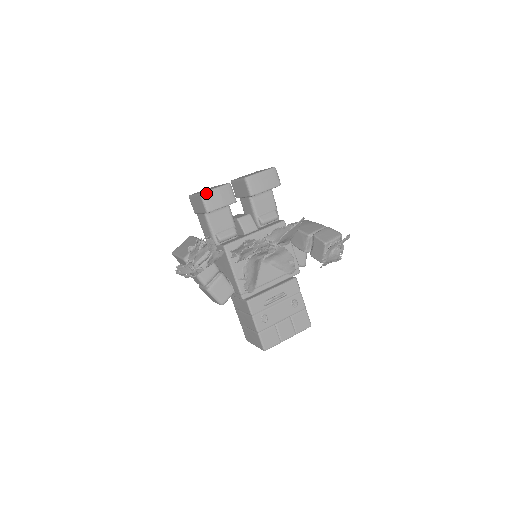
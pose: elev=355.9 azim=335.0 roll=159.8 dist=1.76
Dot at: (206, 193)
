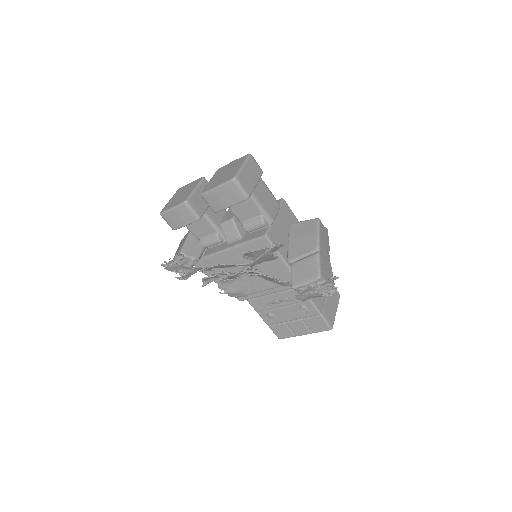
Dot at: (163, 214)
